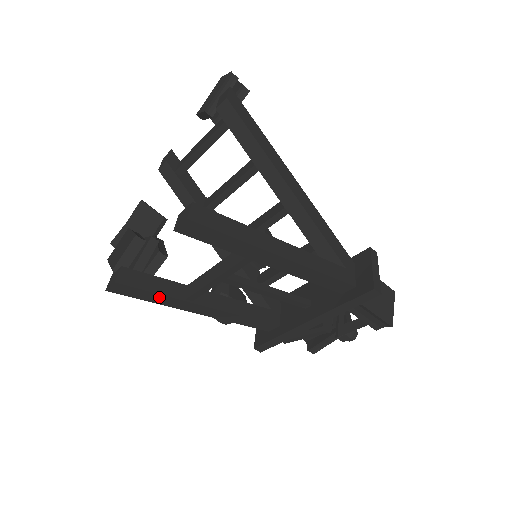
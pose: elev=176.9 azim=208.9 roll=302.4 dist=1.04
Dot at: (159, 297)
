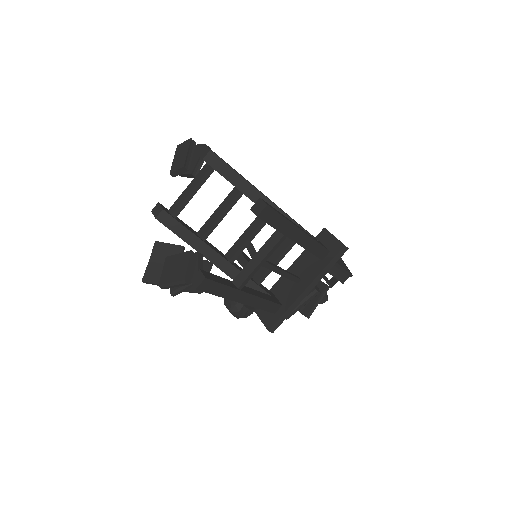
Dot at: (225, 289)
